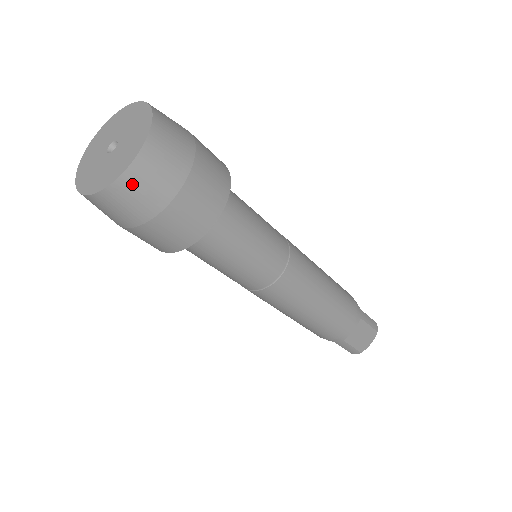
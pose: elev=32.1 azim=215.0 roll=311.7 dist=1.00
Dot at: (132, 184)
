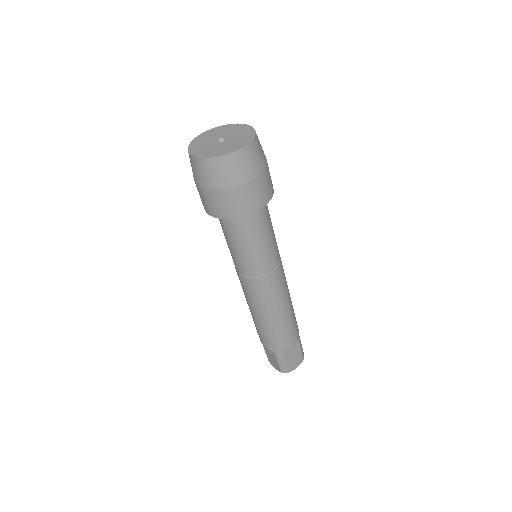
Dot at: (236, 160)
